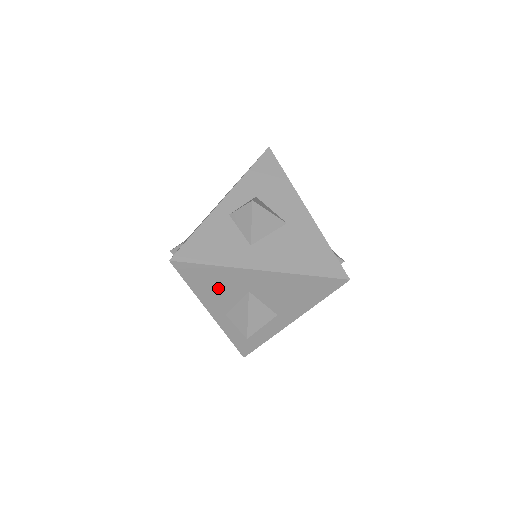
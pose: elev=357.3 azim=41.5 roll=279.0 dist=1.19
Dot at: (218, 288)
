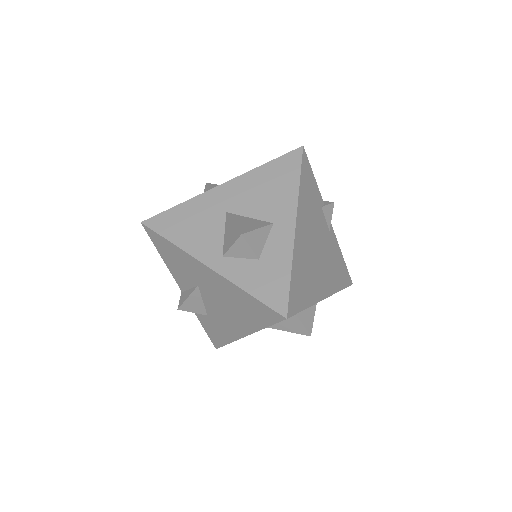
Dot at: (196, 226)
